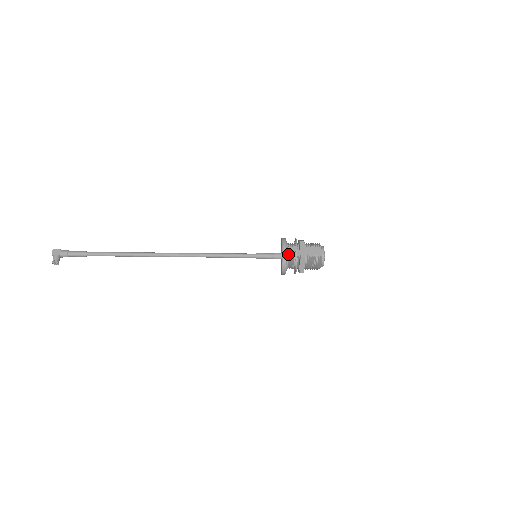
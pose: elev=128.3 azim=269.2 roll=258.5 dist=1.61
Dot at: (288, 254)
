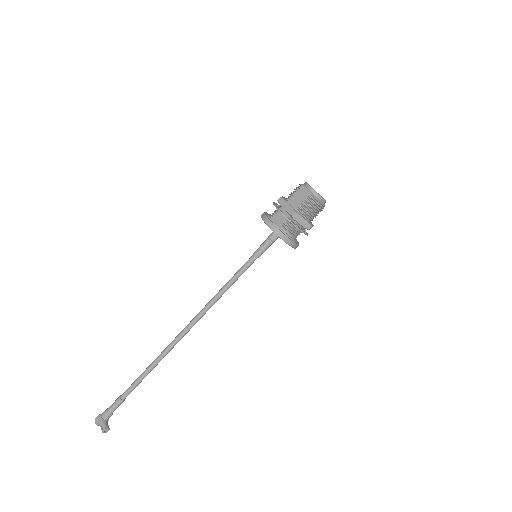
Dot at: (278, 224)
